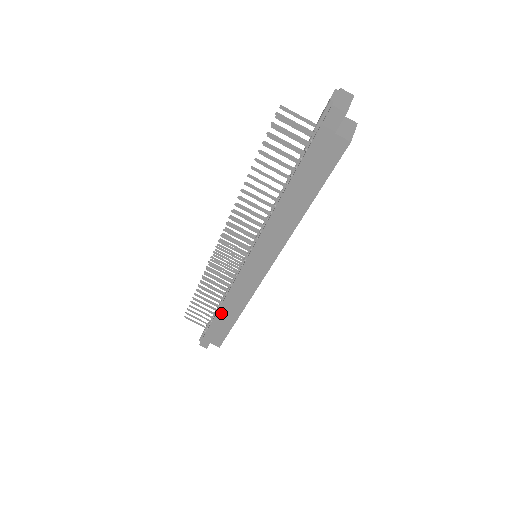
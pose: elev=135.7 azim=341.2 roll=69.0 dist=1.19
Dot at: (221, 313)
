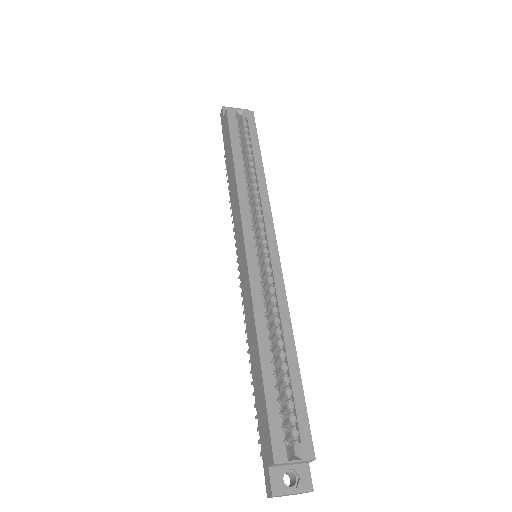
Dot at: (253, 367)
